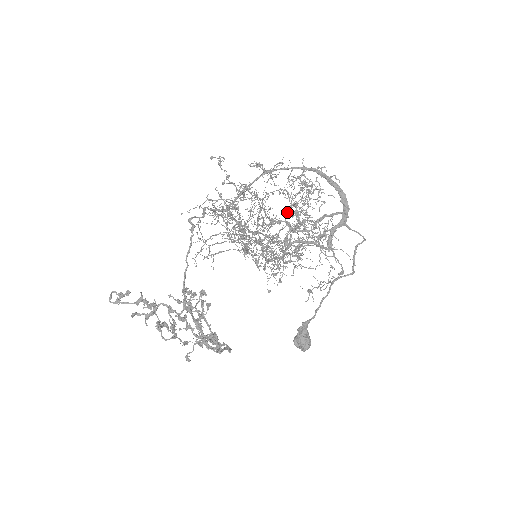
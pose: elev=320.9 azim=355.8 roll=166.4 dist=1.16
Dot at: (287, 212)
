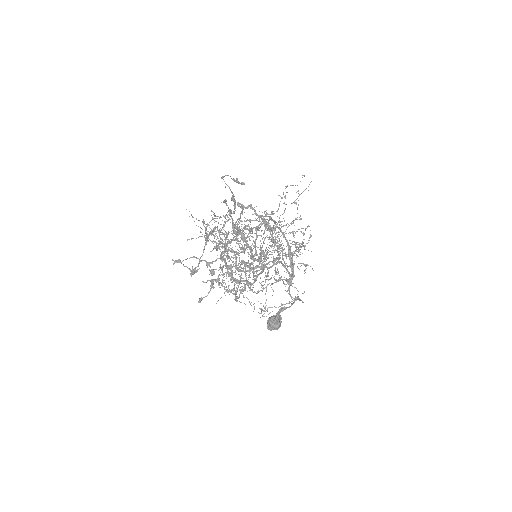
Dot at: occluded
